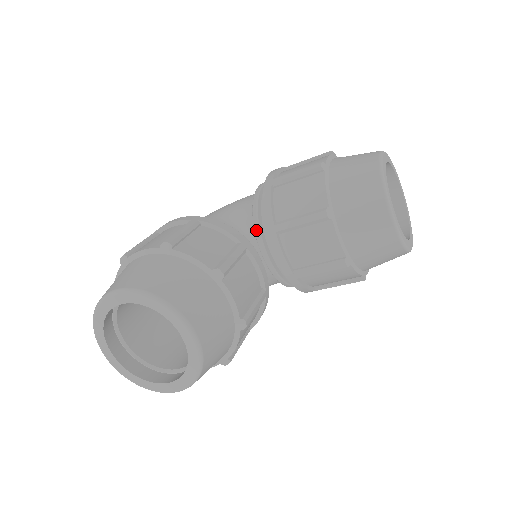
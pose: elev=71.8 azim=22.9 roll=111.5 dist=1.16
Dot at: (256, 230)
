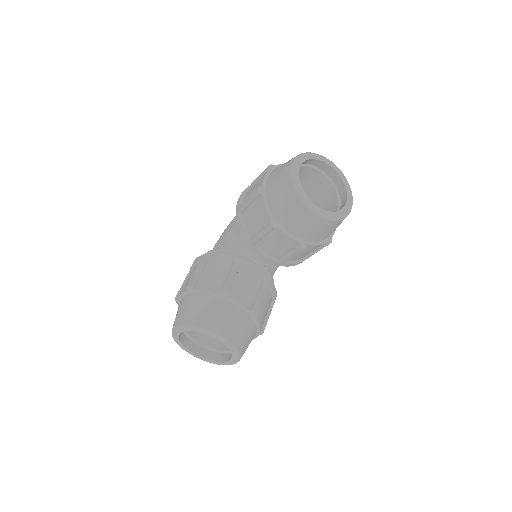
Dot at: (245, 244)
